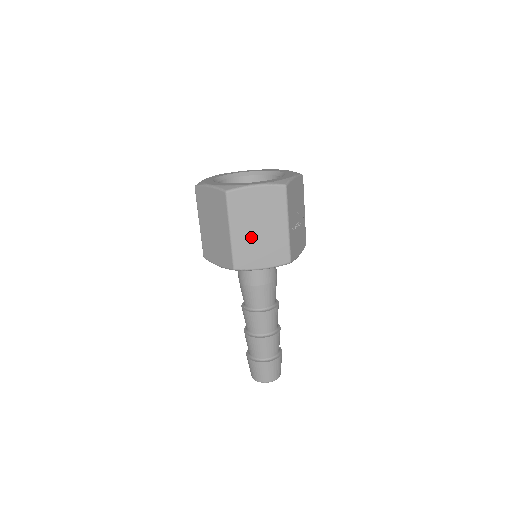
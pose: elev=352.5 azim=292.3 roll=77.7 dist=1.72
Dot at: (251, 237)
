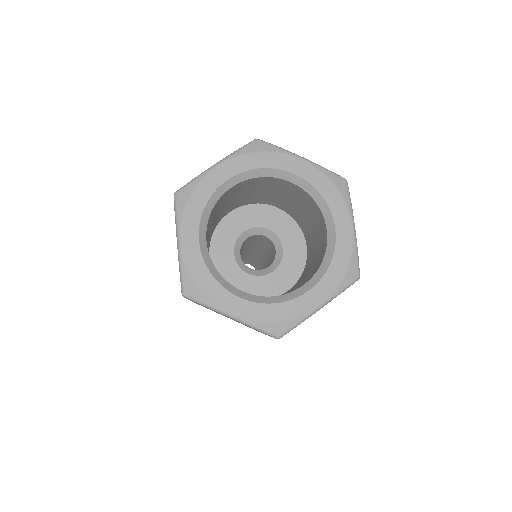
Dot at: occluded
